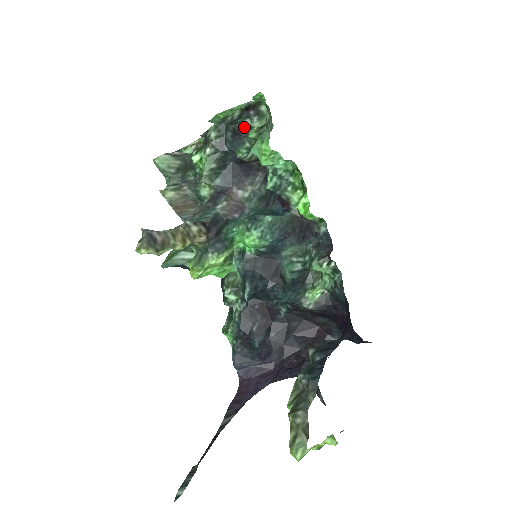
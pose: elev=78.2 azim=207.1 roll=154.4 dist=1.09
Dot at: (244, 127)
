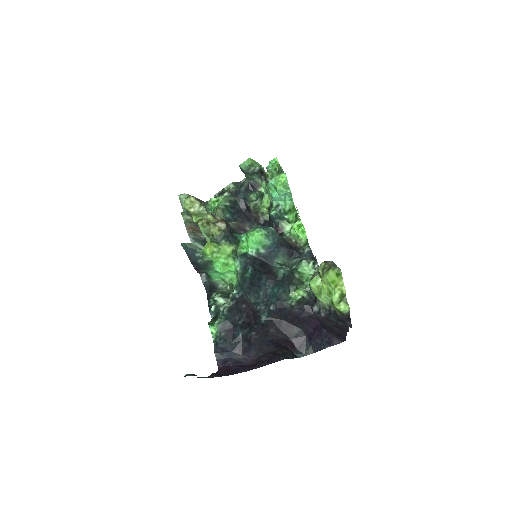
Dot at: (256, 184)
